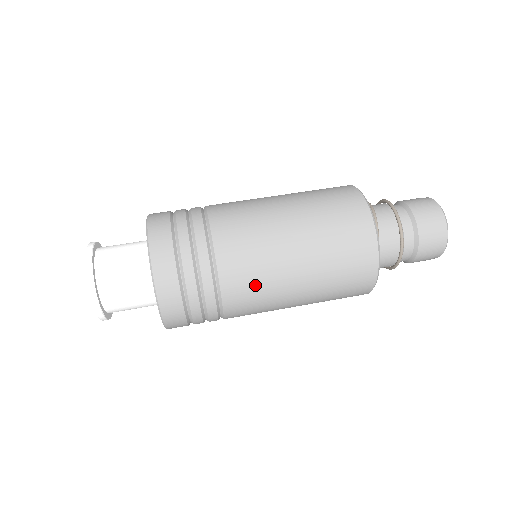
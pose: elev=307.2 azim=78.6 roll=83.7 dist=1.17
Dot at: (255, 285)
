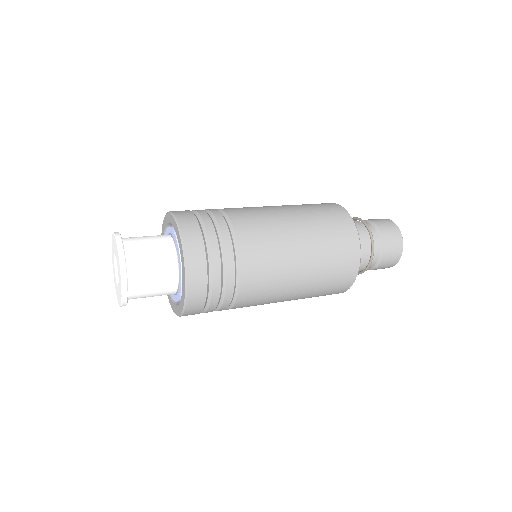
Dot at: (266, 285)
